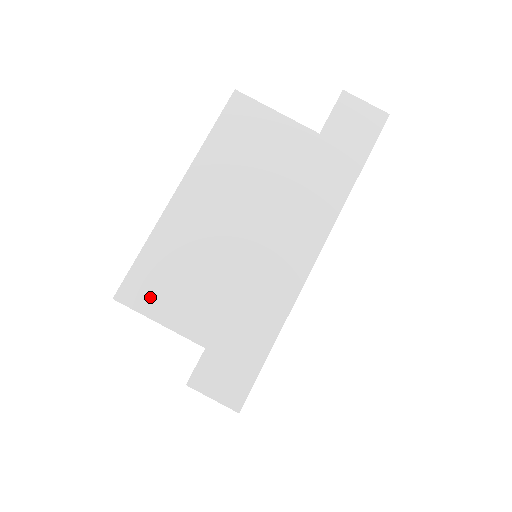
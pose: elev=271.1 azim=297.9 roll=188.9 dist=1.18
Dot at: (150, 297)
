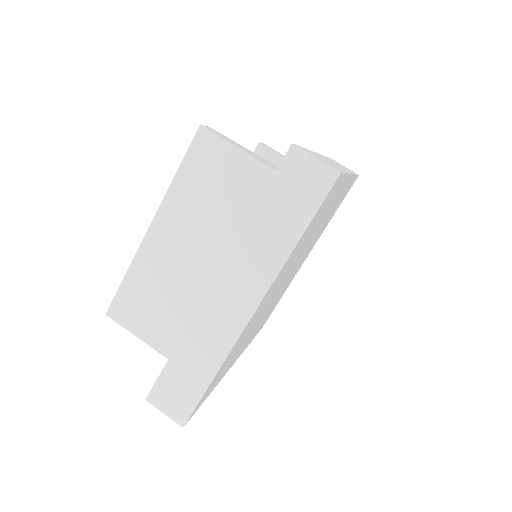
Dot at: (132, 317)
